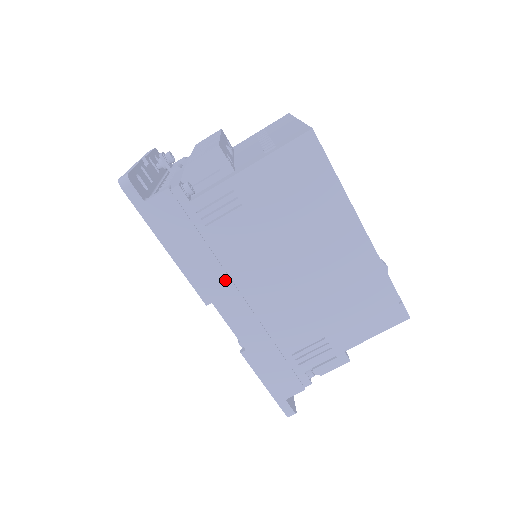
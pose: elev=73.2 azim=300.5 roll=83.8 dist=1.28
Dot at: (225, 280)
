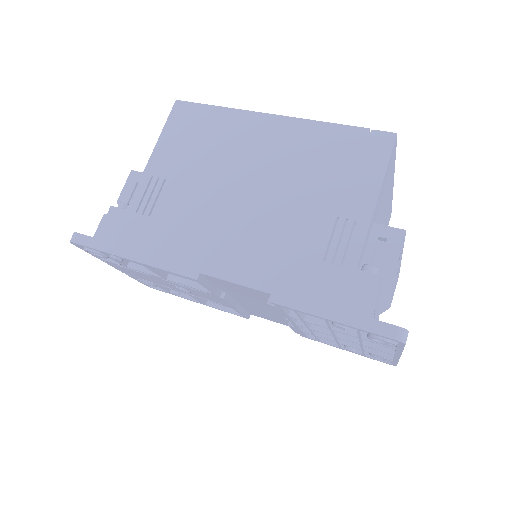
Dot at: (196, 244)
